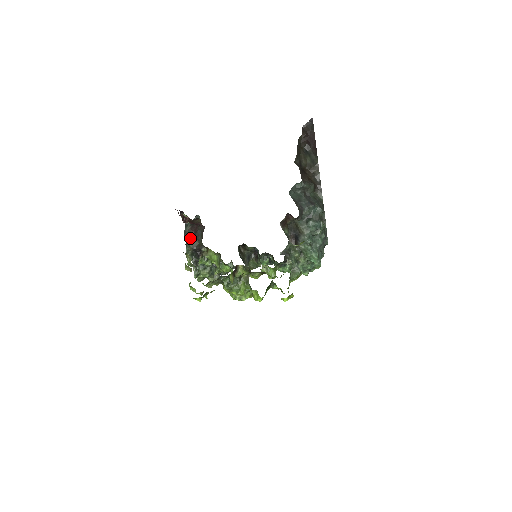
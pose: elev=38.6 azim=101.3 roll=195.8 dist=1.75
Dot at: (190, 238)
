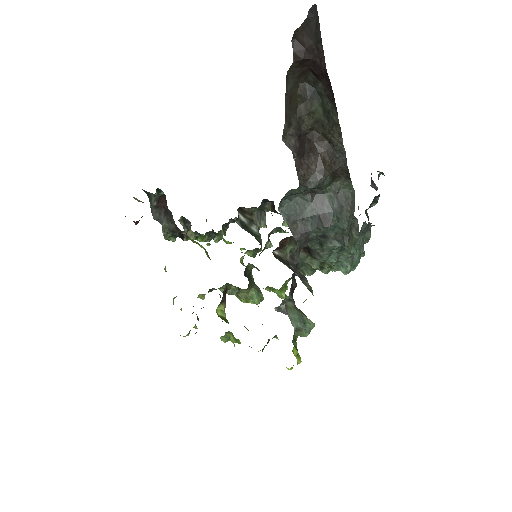
Dot at: (161, 217)
